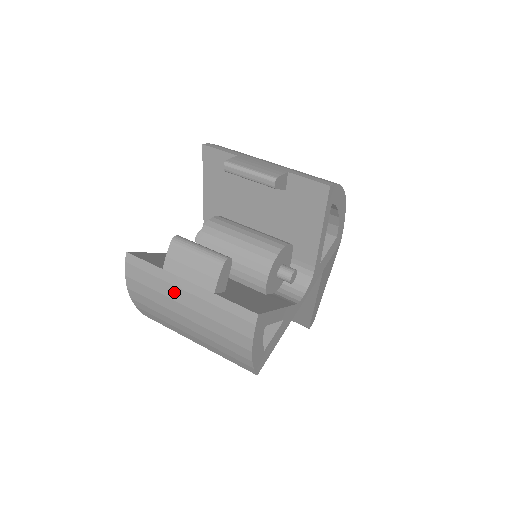
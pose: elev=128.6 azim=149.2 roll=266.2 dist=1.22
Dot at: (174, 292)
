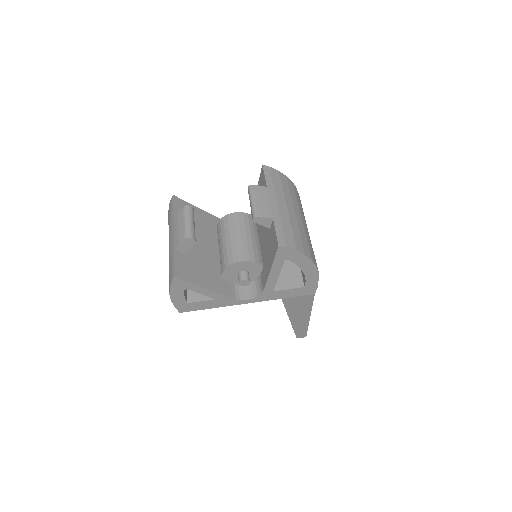
Dot at: (170, 233)
